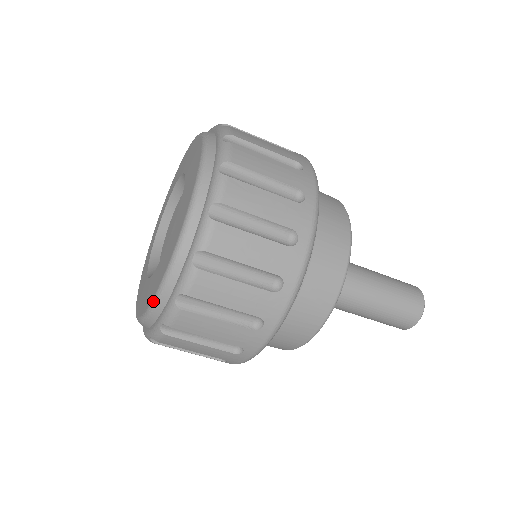
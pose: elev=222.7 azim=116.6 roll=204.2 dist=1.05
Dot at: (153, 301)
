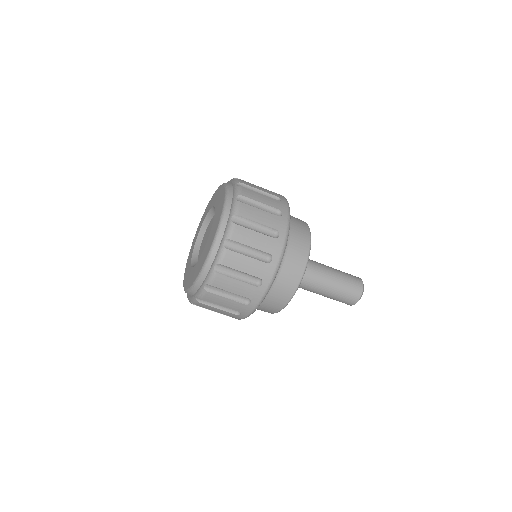
Dot at: (201, 272)
